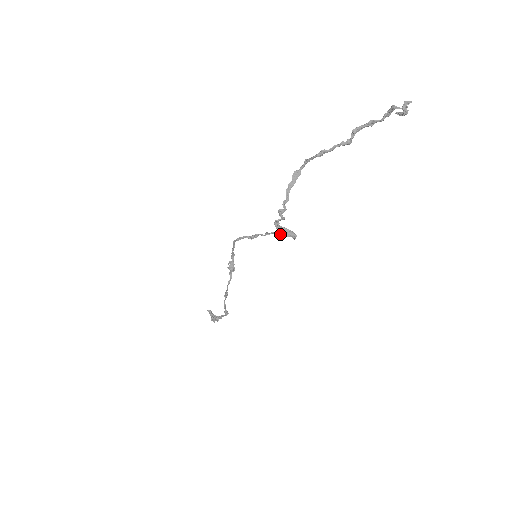
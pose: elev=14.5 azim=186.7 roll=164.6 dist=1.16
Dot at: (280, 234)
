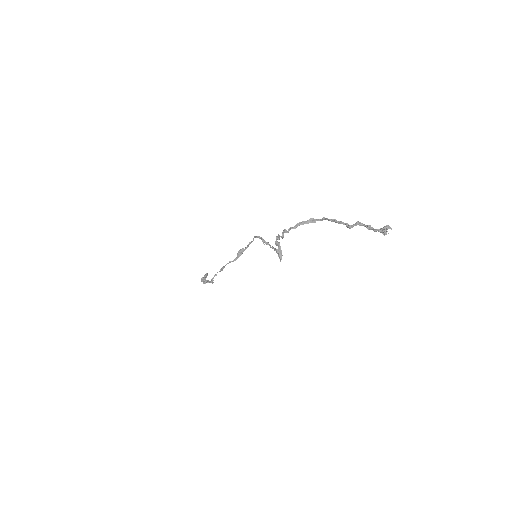
Dot at: occluded
